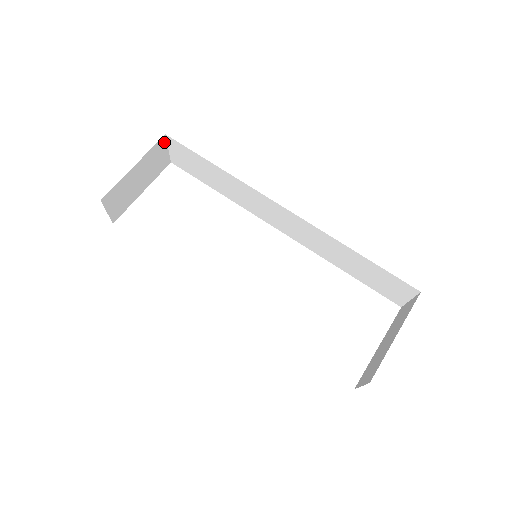
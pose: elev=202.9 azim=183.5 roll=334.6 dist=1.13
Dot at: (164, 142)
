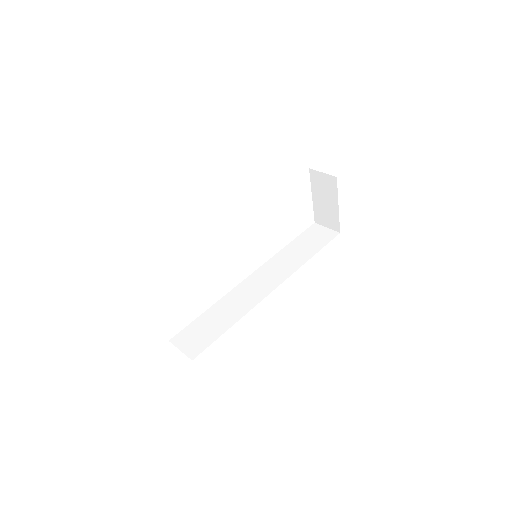
Dot at: occluded
